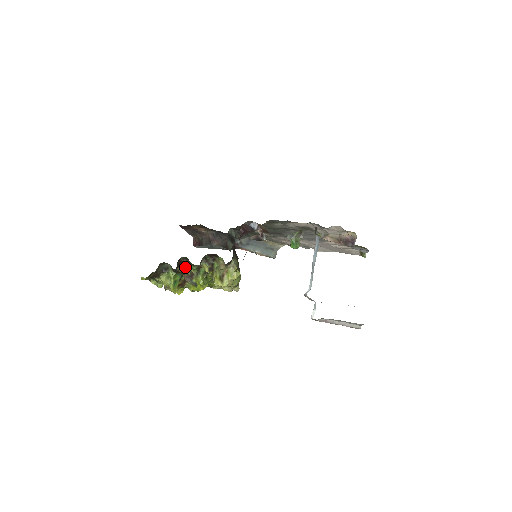
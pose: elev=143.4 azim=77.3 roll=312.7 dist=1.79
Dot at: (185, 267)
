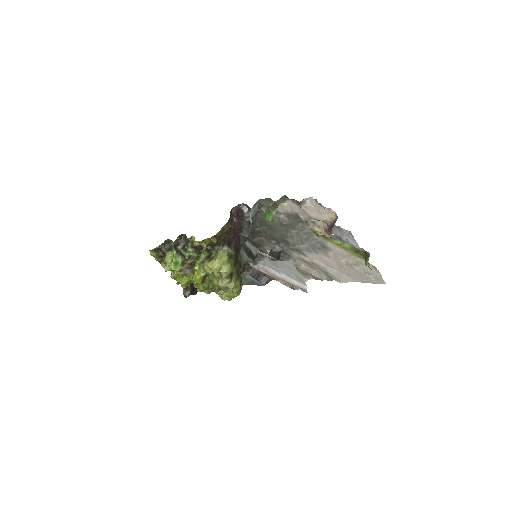
Dot at: (185, 247)
